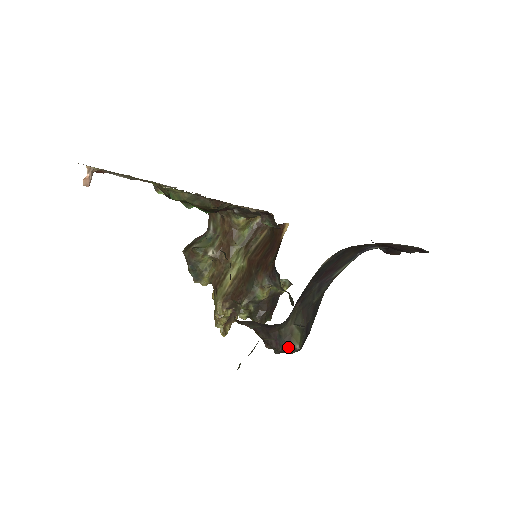
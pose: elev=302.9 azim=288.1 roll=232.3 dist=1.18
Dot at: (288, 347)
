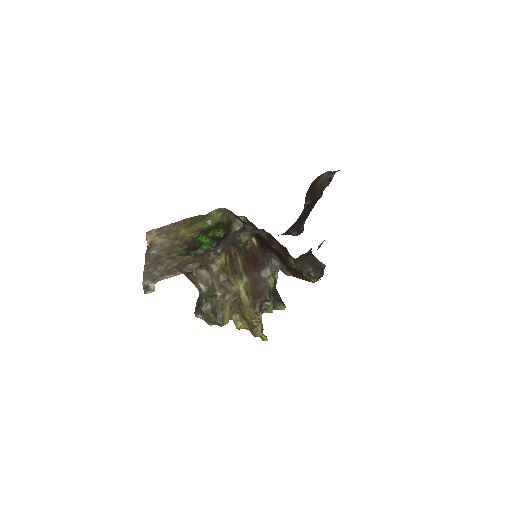
Dot at: (321, 267)
